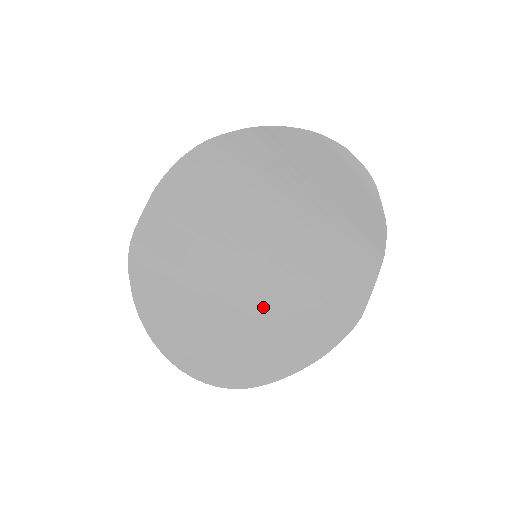
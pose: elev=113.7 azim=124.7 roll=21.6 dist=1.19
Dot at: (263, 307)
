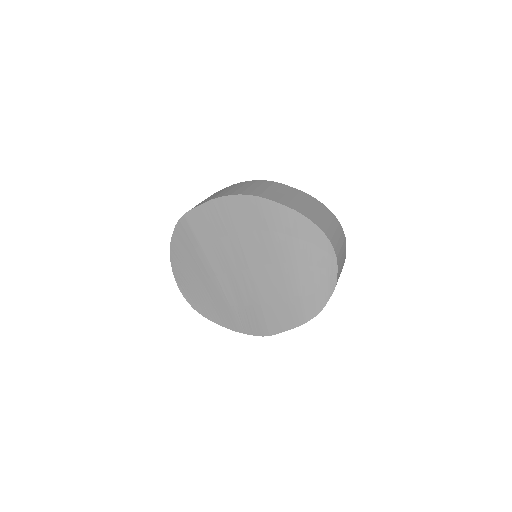
Dot at: (228, 292)
